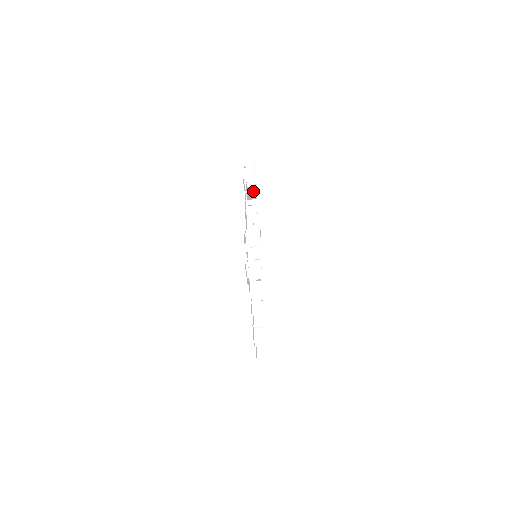
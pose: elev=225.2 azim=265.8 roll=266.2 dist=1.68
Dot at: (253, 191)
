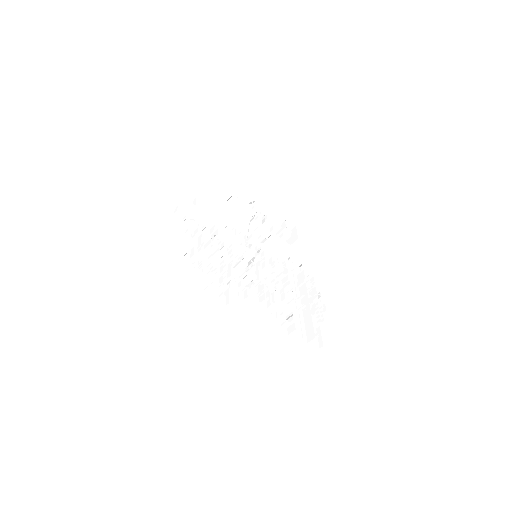
Dot at: (234, 201)
